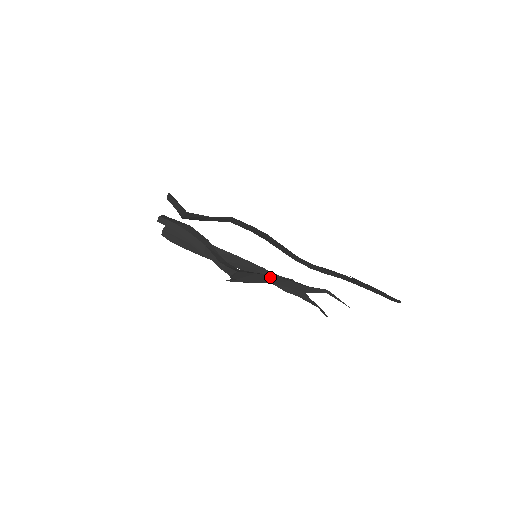
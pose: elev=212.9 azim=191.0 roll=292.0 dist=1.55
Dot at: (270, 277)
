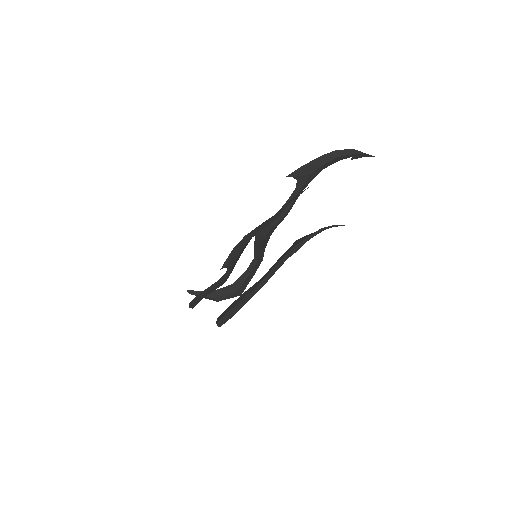
Dot at: (244, 238)
